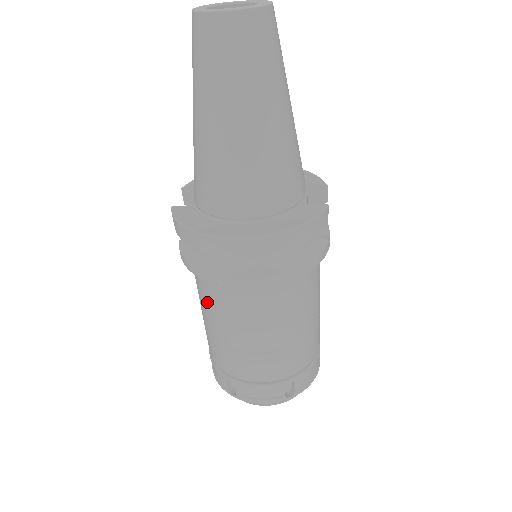
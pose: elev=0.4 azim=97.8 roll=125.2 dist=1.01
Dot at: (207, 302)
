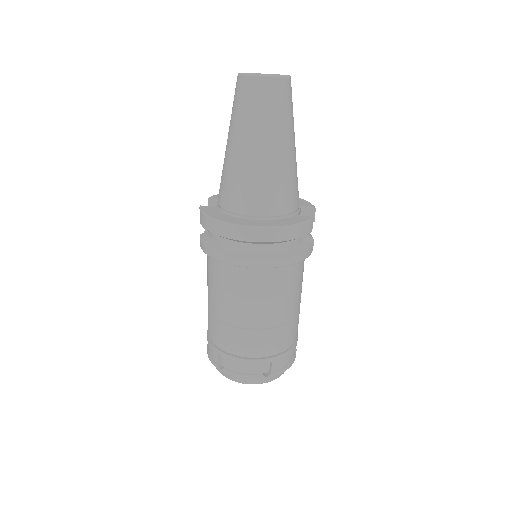
Dot at: (214, 282)
